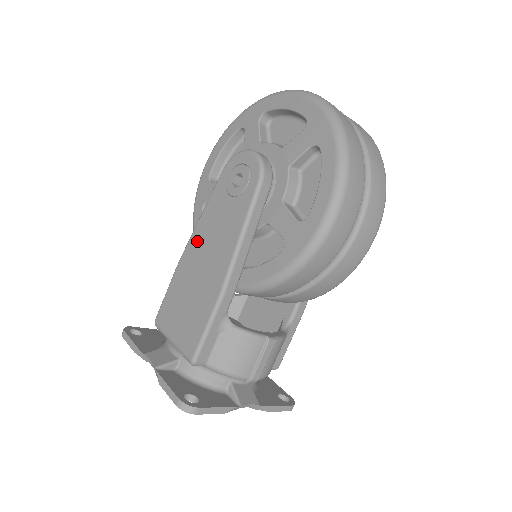
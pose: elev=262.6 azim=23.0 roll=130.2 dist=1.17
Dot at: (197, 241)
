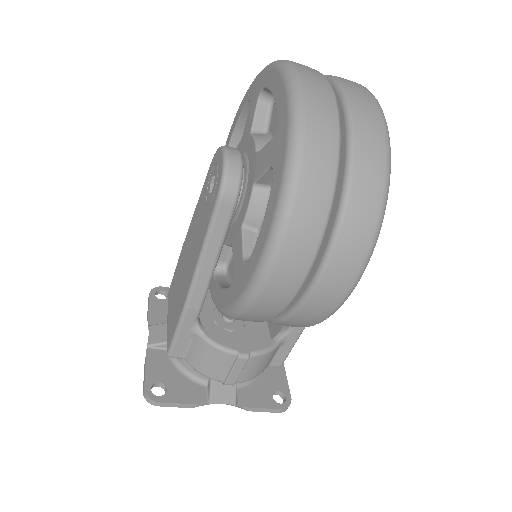
Dot at: (189, 234)
